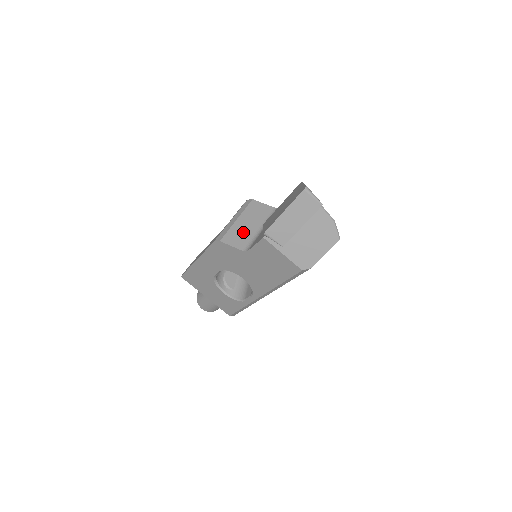
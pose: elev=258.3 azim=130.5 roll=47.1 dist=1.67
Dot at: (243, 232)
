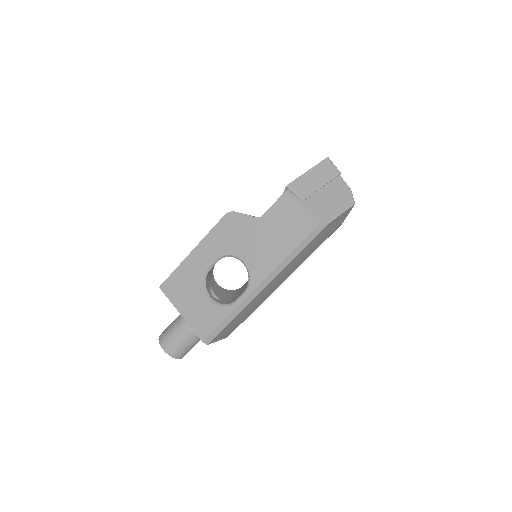
Dot at: occluded
